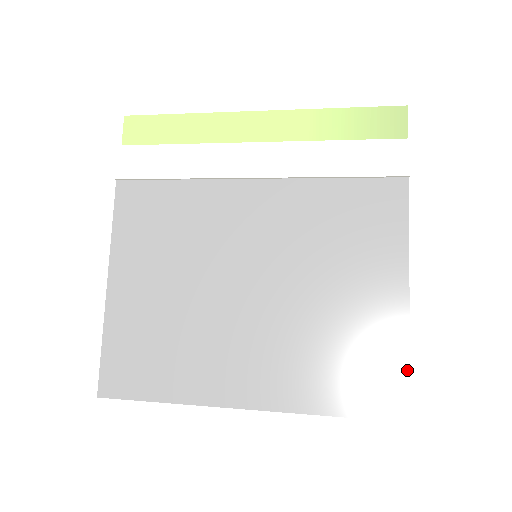
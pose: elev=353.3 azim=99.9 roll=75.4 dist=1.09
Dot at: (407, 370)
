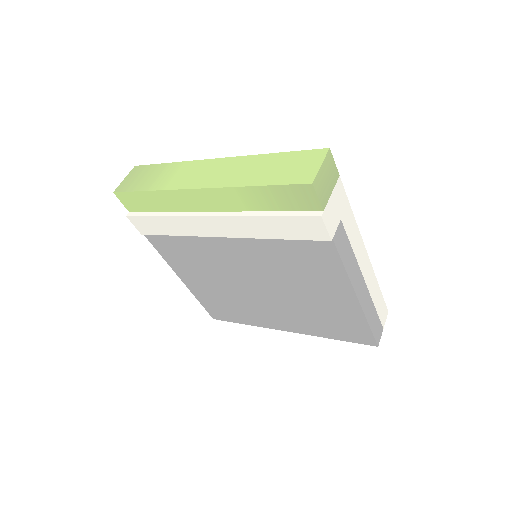
Dot at: (369, 329)
